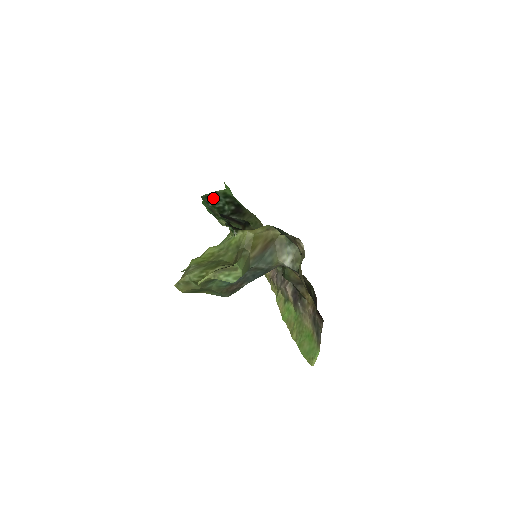
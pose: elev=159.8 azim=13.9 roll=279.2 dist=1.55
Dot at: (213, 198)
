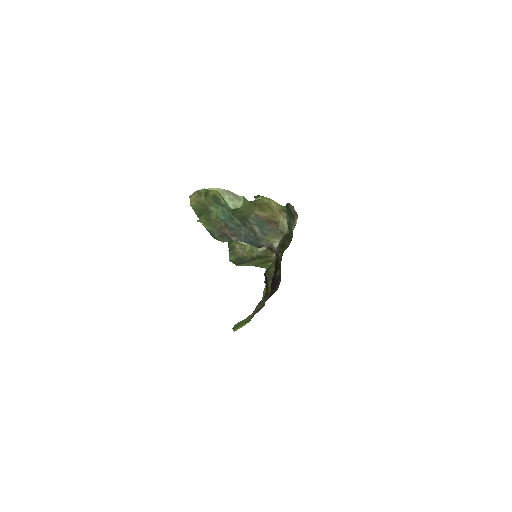
Dot at: occluded
